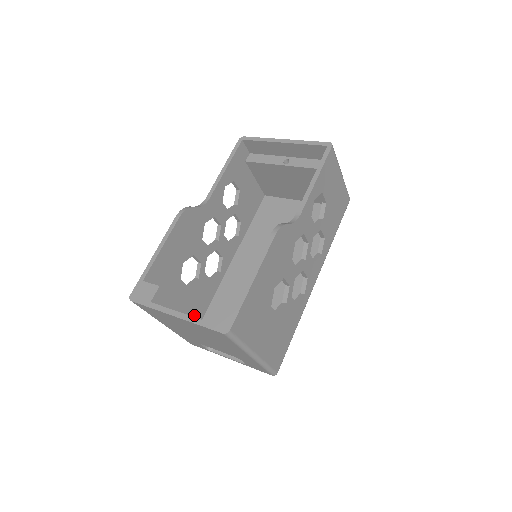
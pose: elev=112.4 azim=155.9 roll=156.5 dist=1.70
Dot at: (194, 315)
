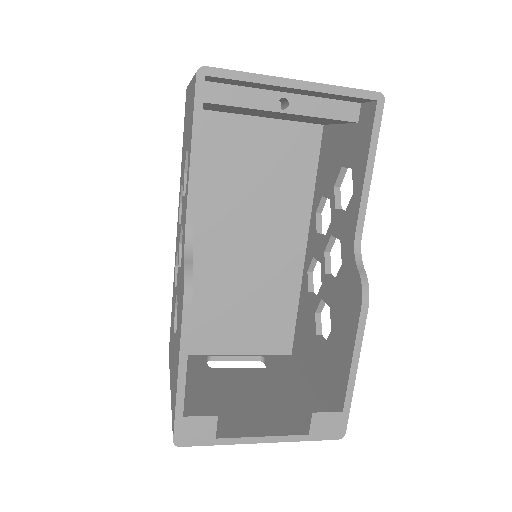
Dot at: occluded
